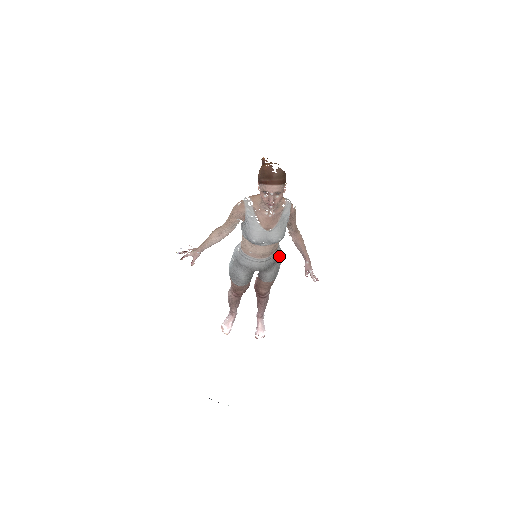
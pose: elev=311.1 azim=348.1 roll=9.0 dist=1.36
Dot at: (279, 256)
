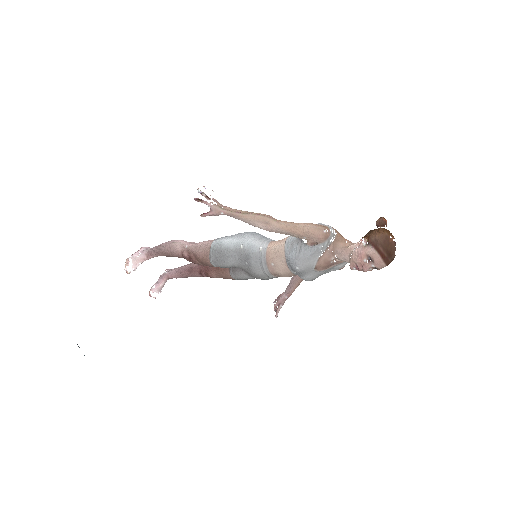
Dot at: occluded
